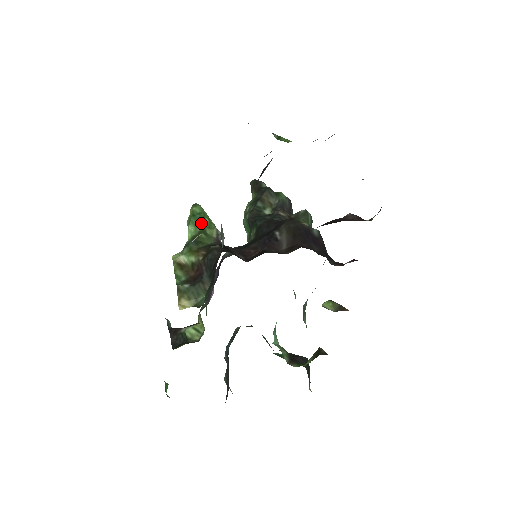
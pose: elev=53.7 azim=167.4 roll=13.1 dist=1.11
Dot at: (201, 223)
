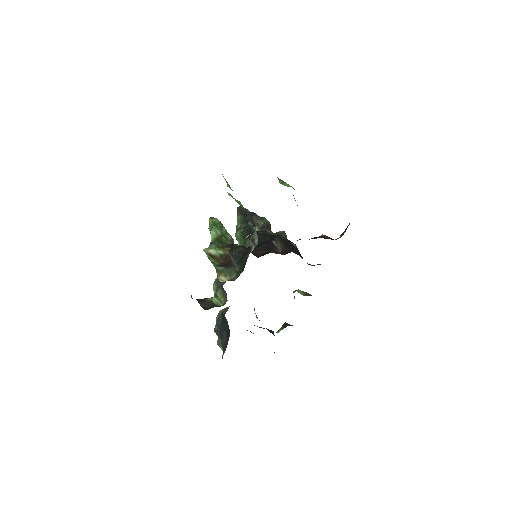
Dot at: (221, 230)
